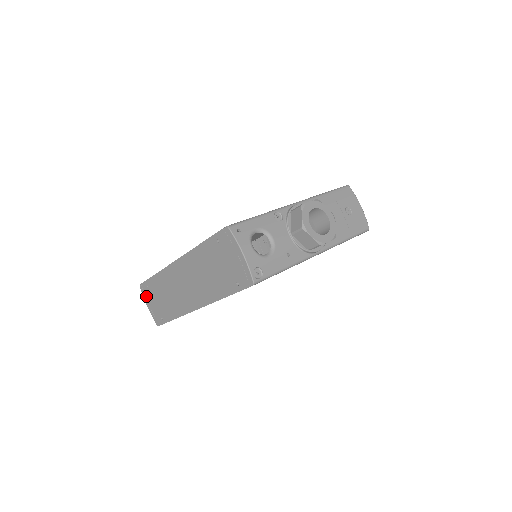
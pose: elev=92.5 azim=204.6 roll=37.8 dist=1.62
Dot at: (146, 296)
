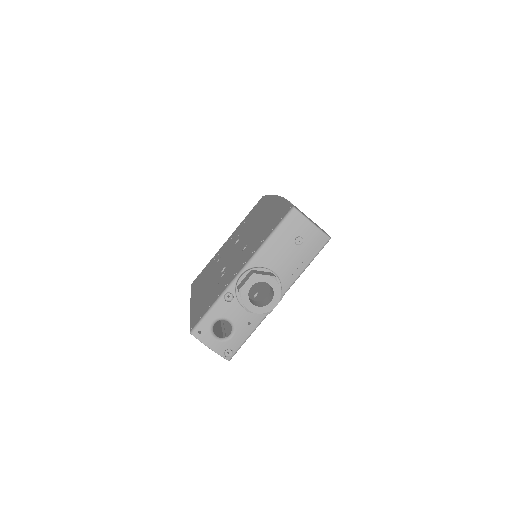
Dot at: occluded
